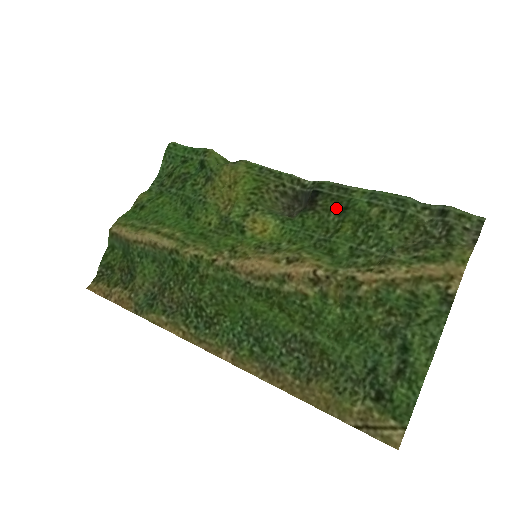
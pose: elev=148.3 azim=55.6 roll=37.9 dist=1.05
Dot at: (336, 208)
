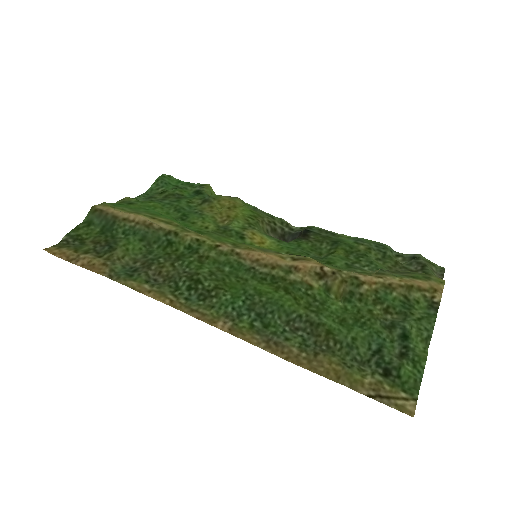
Dot at: (328, 240)
